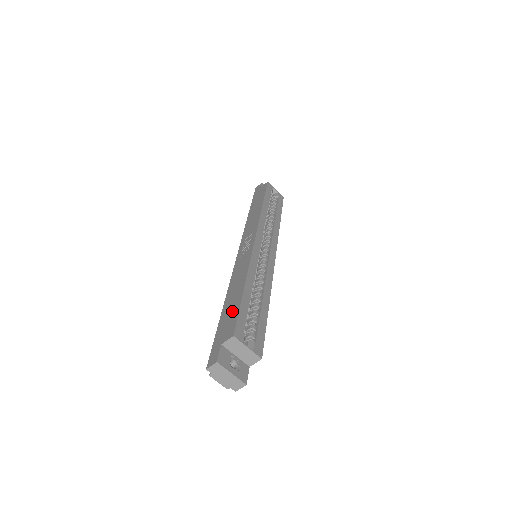
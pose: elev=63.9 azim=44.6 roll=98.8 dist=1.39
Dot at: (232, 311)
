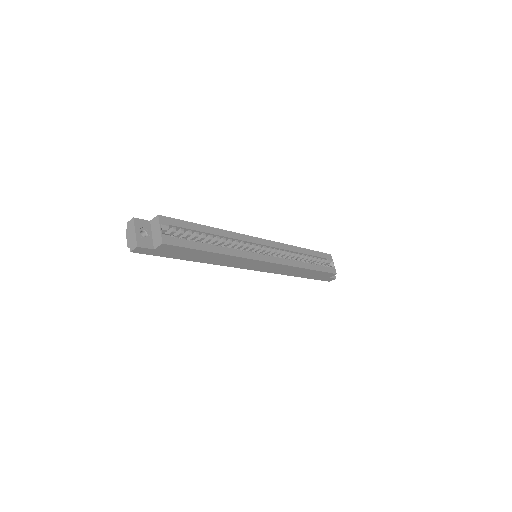
Dot at: occluded
